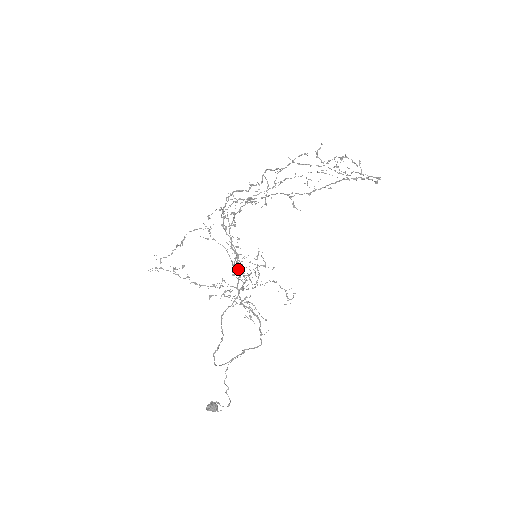
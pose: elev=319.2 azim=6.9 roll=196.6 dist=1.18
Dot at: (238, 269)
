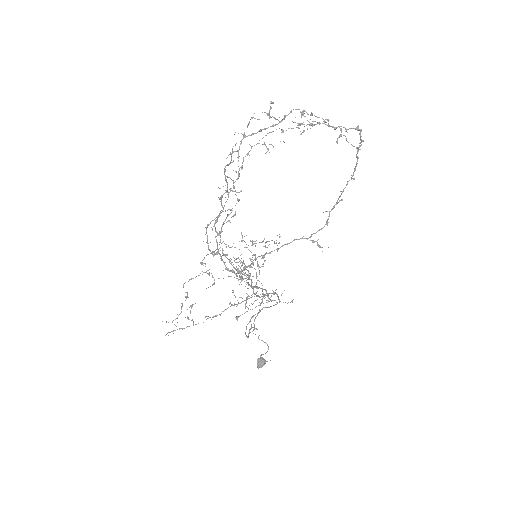
Dot at: occluded
